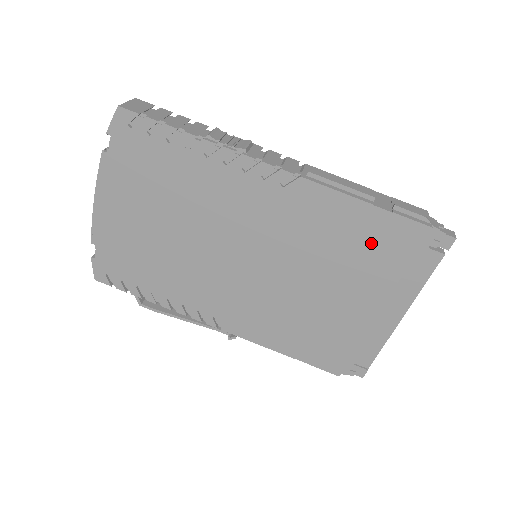
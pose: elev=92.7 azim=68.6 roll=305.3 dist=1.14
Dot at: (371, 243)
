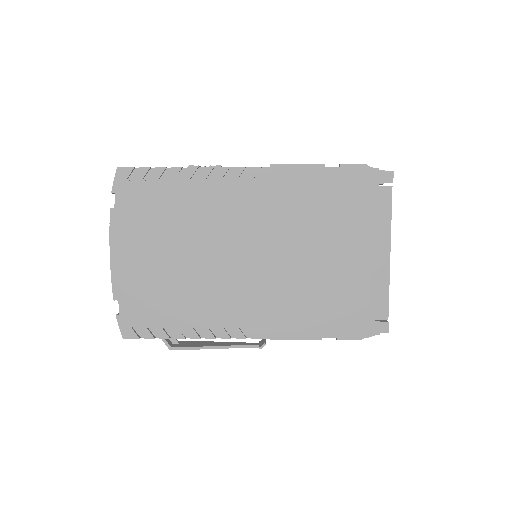
Dot at: (337, 198)
